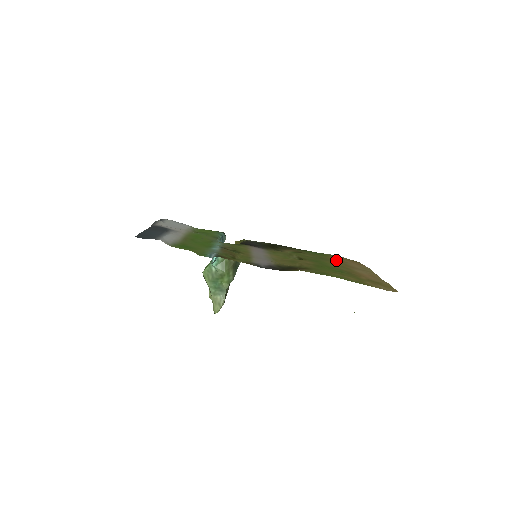
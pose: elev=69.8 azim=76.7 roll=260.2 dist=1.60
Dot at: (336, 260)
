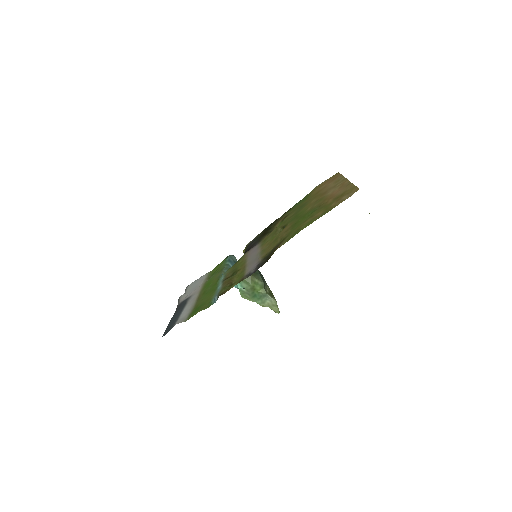
Dot at: (314, 196)
